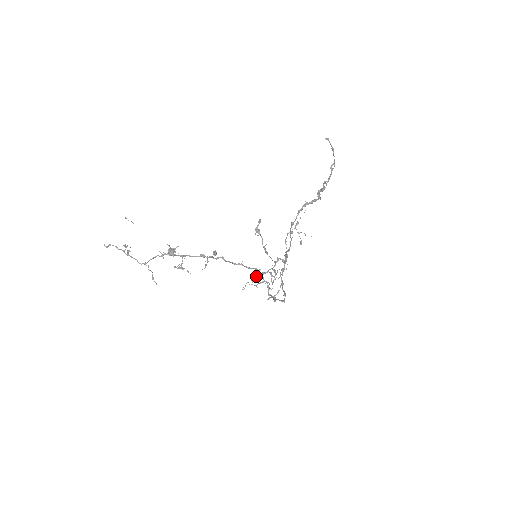
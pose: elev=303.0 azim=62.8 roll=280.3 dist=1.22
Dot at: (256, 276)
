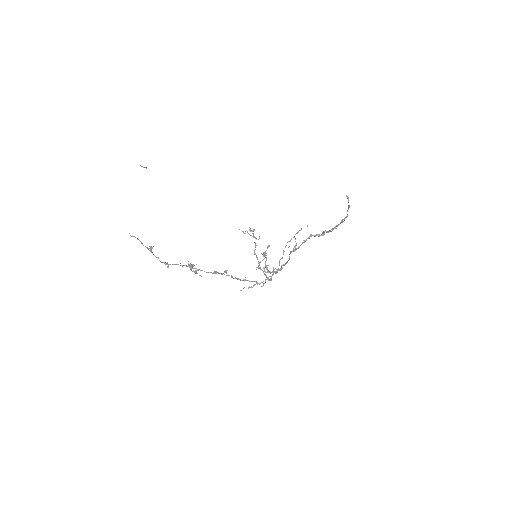
Dot at: occluded
